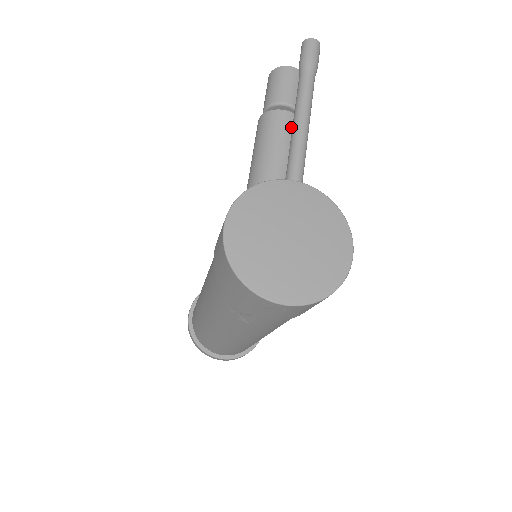
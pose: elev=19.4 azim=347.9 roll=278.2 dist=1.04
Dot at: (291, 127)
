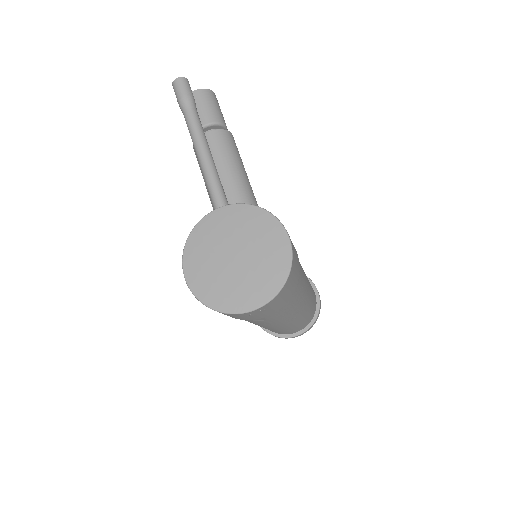
Dot at: (217, 143)
